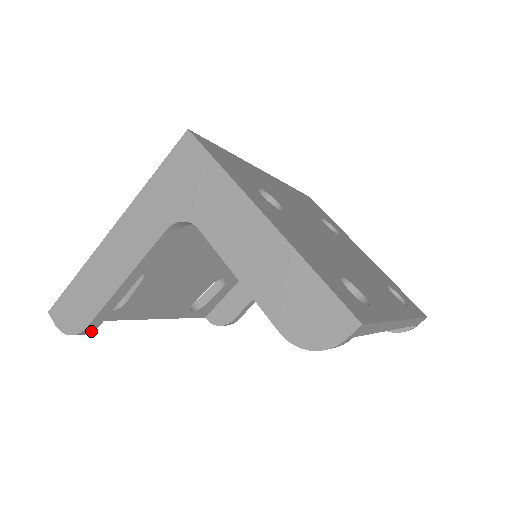
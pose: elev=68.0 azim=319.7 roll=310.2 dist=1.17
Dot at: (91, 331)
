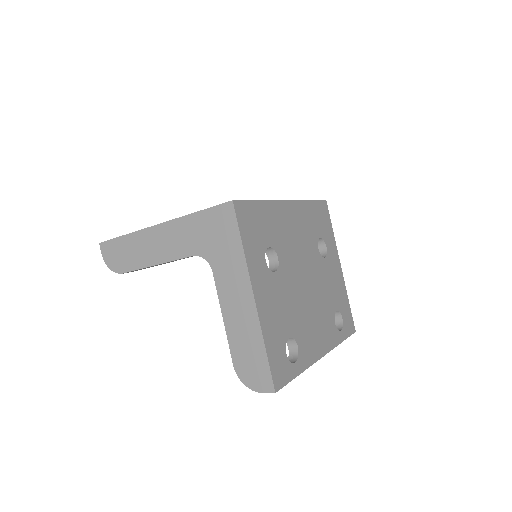
Dot at: occluded
